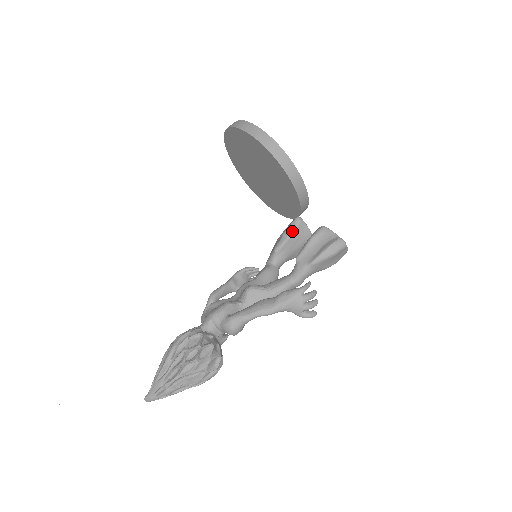
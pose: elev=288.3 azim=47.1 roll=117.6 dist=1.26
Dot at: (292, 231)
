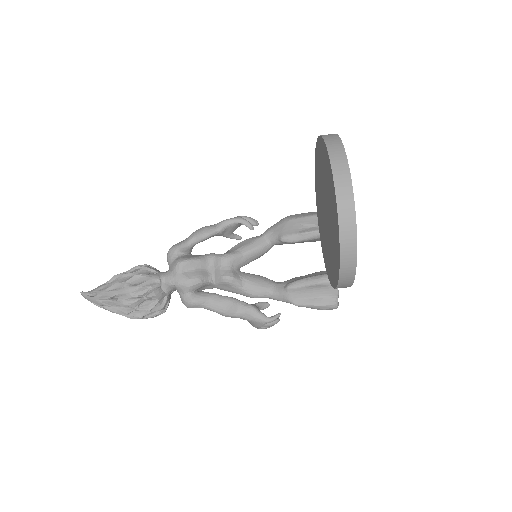
Dot at: (312, 238)
